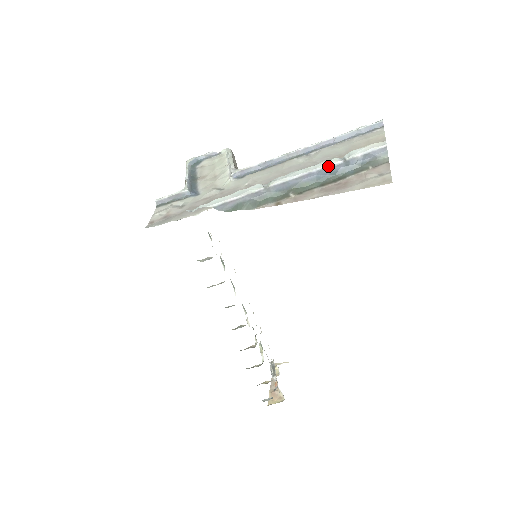
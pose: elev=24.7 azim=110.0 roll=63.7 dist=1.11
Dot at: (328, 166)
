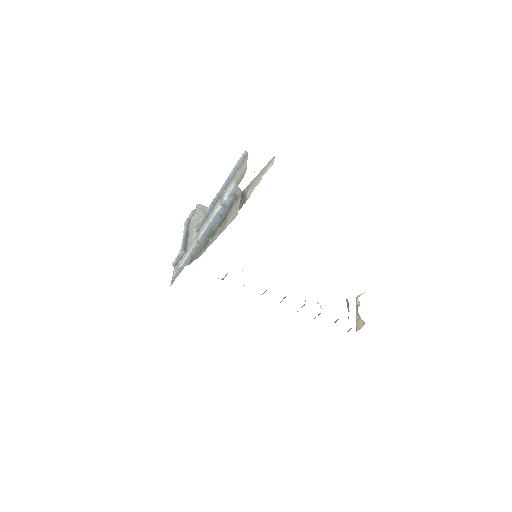
Dot at: (216, 214)
